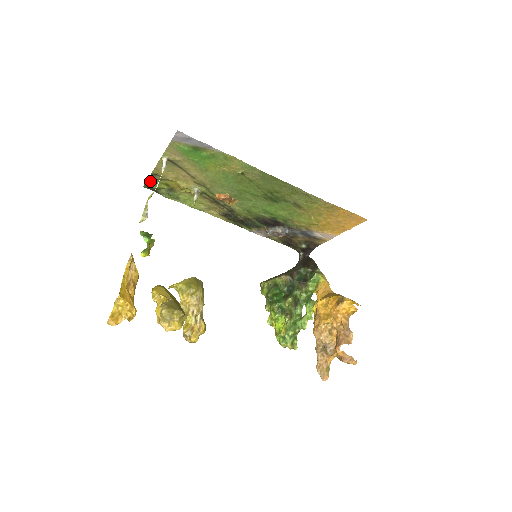
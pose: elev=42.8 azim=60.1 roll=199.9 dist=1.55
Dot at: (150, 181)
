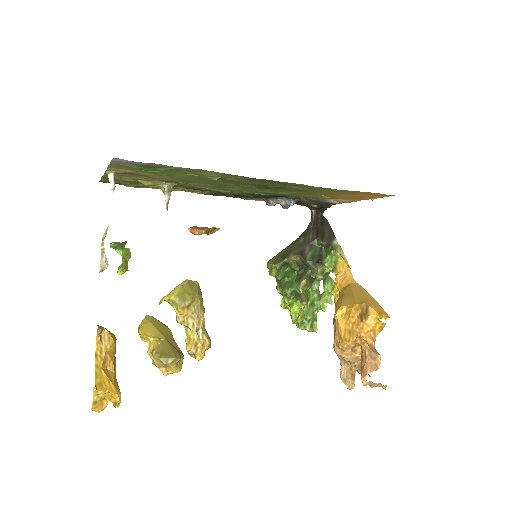
Dot at: (104, 180)
